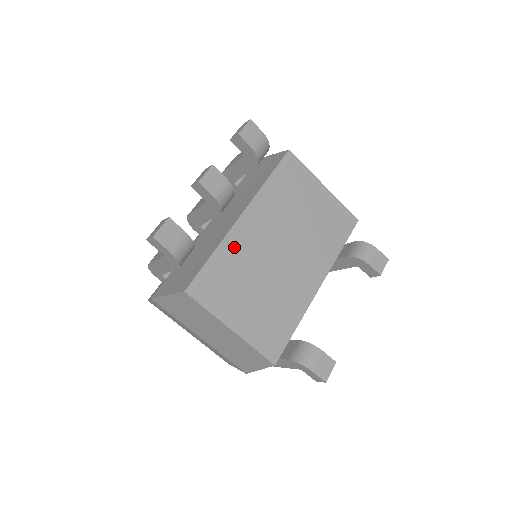
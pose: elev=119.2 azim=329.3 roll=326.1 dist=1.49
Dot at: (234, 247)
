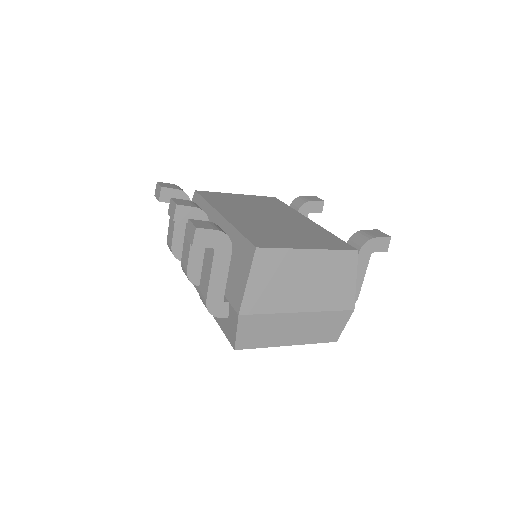
Dot at: (243, 225)
